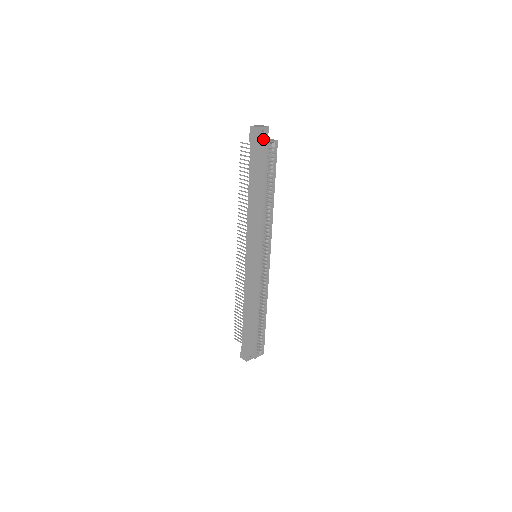
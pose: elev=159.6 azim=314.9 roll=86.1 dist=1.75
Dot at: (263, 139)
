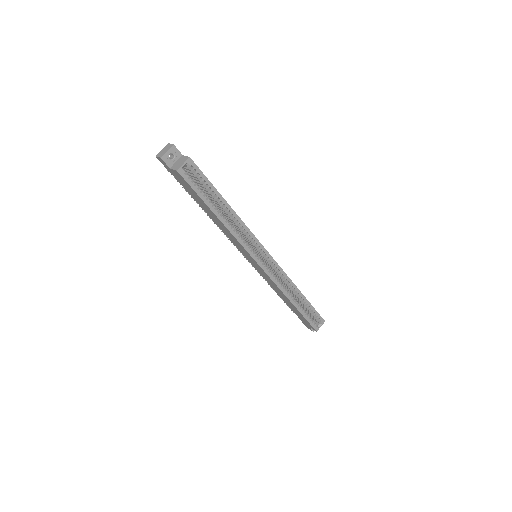
Dot at: (175, 164)
